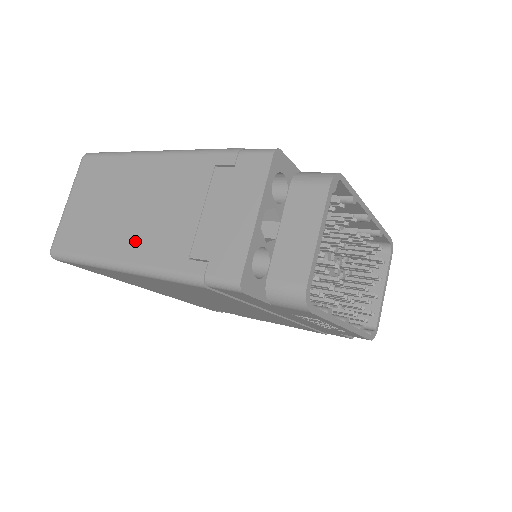
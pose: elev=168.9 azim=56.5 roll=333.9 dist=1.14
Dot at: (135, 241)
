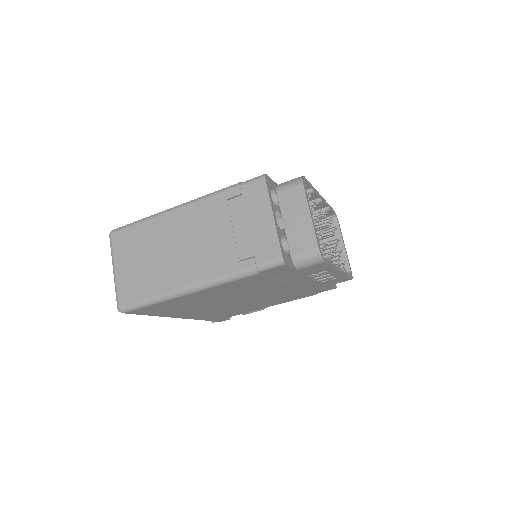
Dot at: (191, 269)
